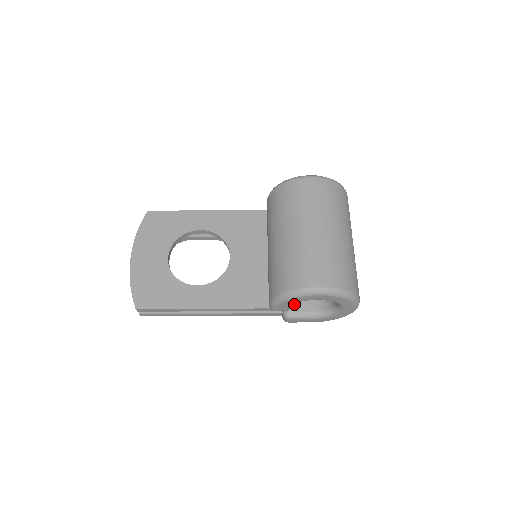
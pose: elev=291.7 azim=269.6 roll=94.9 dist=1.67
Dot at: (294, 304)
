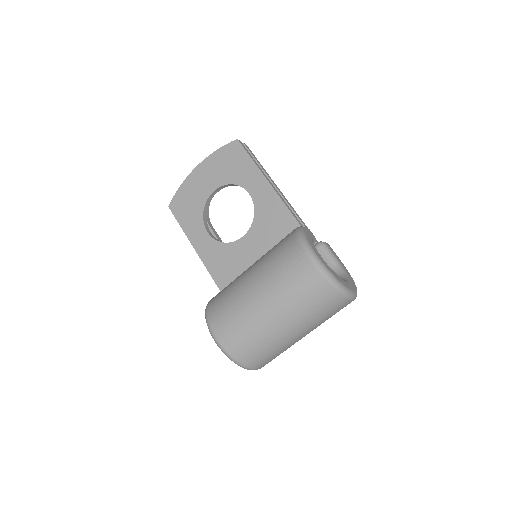
Dot at: occluded
